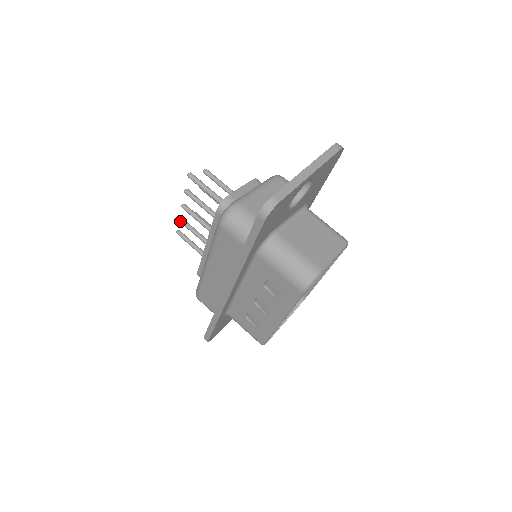
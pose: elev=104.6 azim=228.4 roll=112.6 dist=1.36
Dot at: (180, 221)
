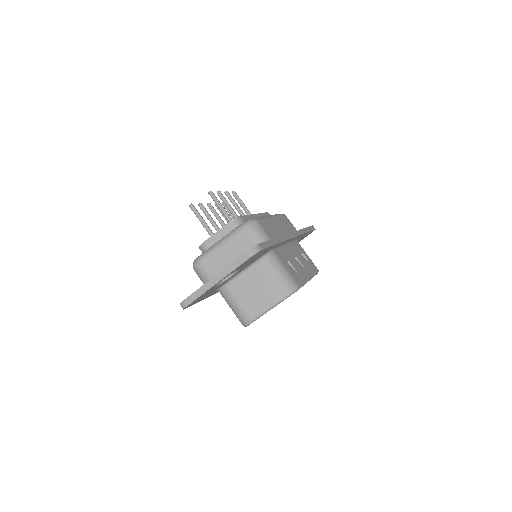
Dot at: occluded
